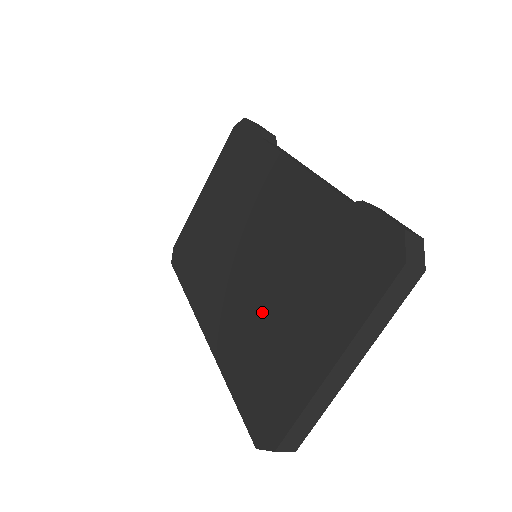
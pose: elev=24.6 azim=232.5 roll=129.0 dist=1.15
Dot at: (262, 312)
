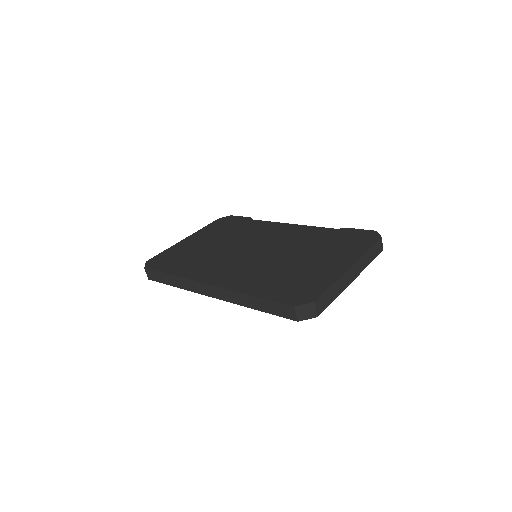
Dot at: (279, 264)
